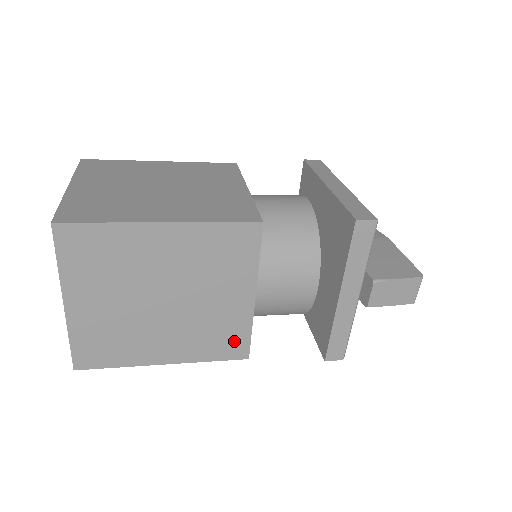
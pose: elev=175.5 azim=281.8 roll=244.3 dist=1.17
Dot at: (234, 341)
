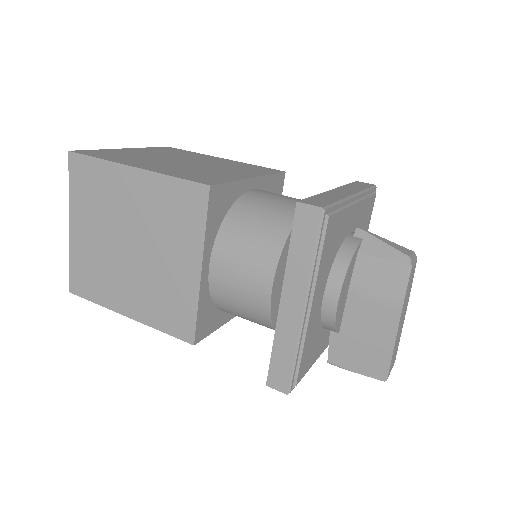
Dot at: occluded
